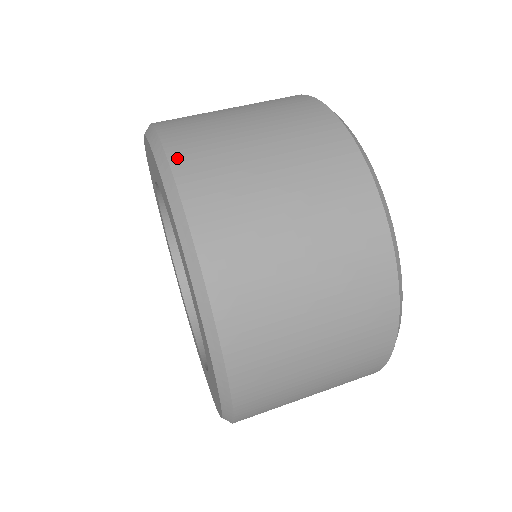
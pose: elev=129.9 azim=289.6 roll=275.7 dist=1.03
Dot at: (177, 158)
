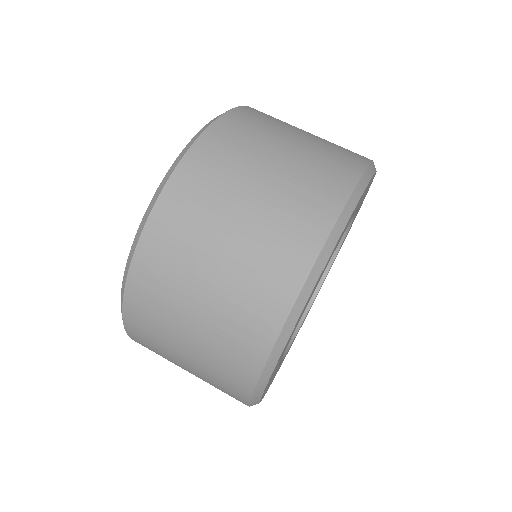
Dot at: (143, 249)
